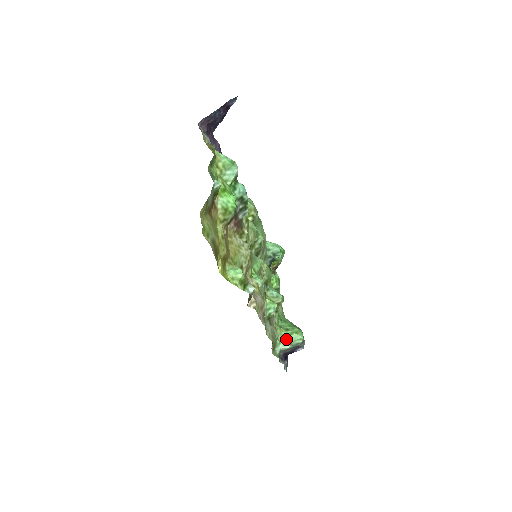
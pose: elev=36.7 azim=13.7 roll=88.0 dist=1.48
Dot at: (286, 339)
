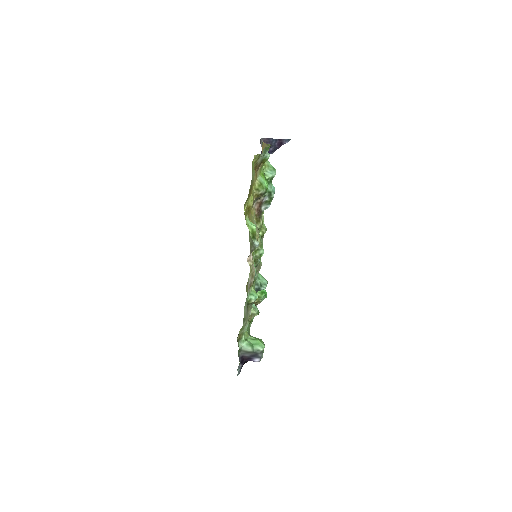
Dot at: (250, 341)
